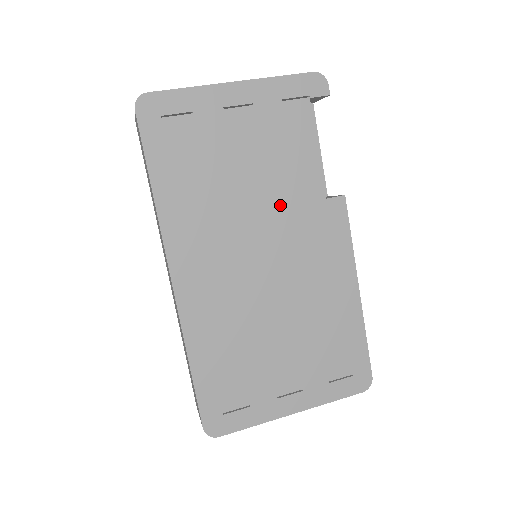
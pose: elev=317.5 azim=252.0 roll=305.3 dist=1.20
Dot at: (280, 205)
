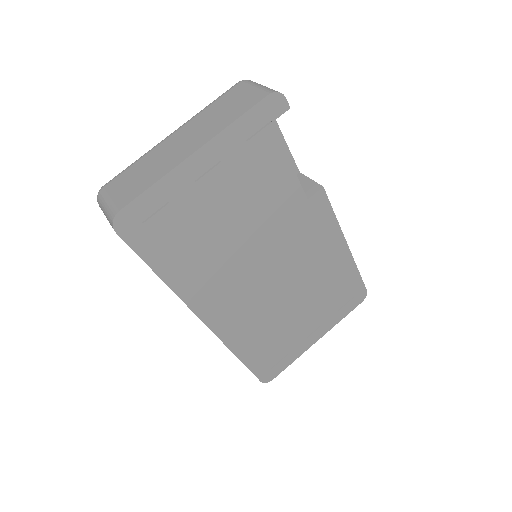
Dot at: (271, 227)
